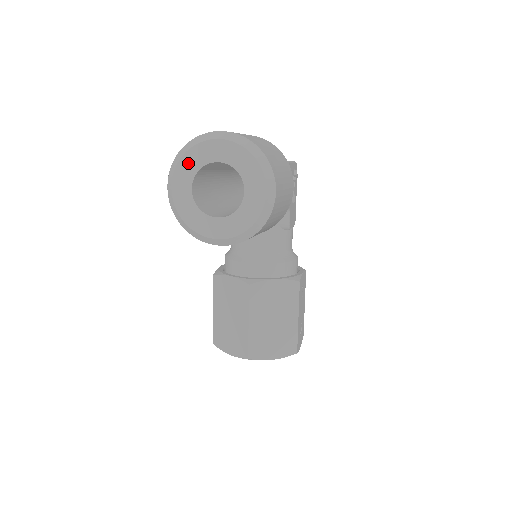
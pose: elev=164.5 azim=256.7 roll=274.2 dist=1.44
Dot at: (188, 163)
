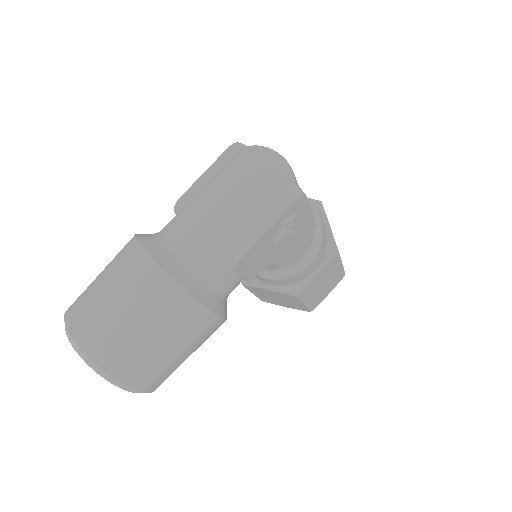
Dot at: occluded
